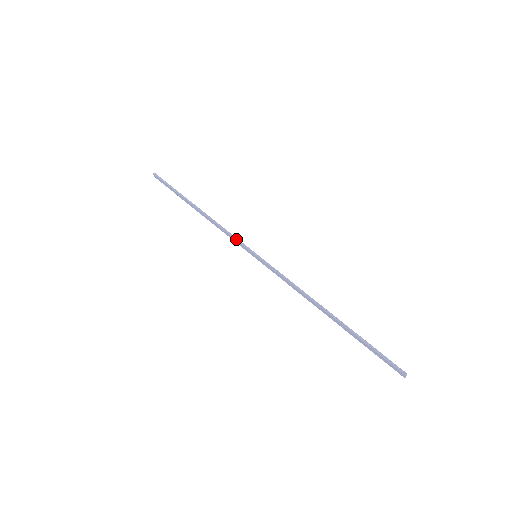
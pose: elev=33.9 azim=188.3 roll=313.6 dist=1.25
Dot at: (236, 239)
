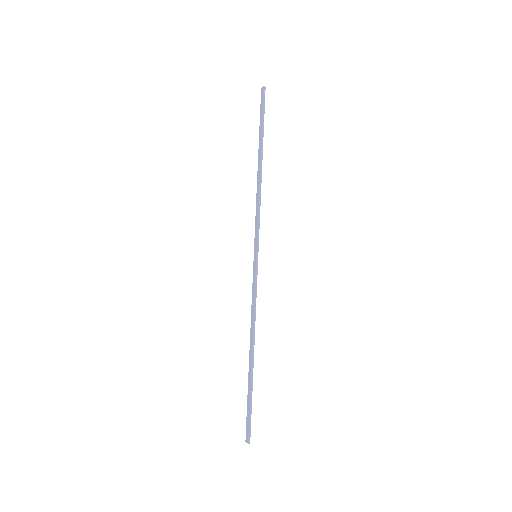
Dot at: (258, 227)
